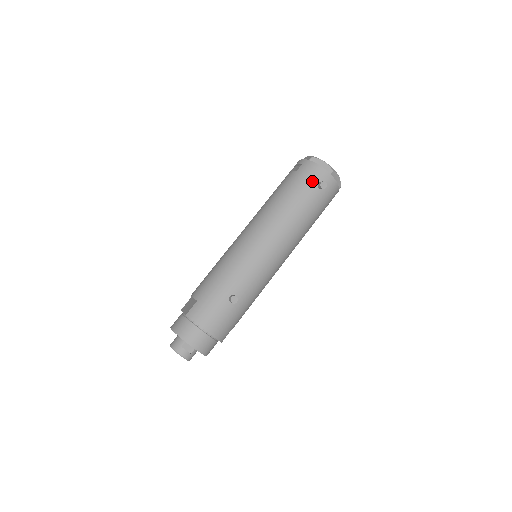
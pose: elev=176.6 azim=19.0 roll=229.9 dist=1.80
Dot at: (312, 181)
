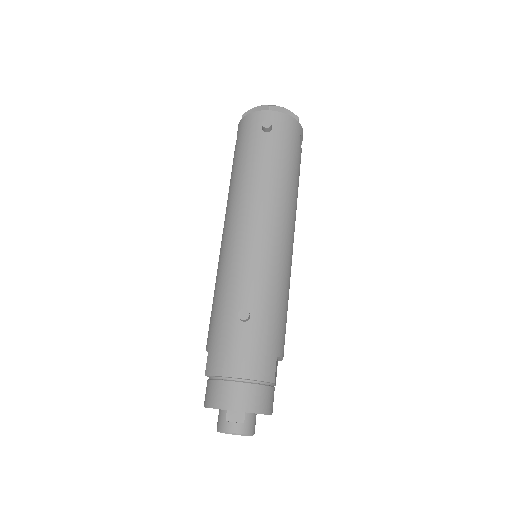
Dot at: (254, 132)
